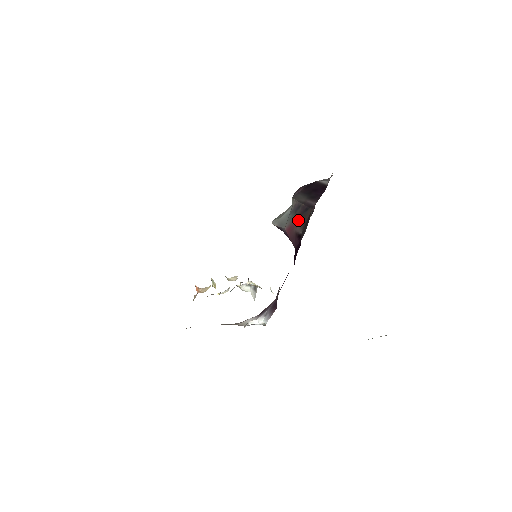
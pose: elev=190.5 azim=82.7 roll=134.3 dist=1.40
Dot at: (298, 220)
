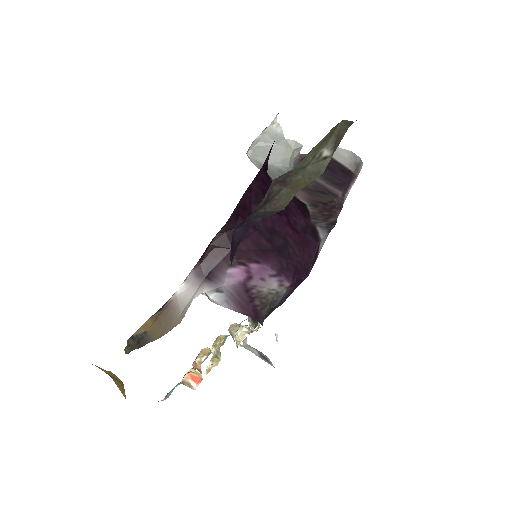
Dot at: (301, 189)
